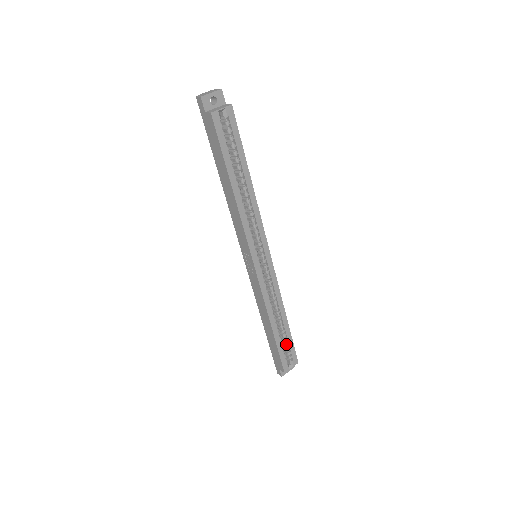
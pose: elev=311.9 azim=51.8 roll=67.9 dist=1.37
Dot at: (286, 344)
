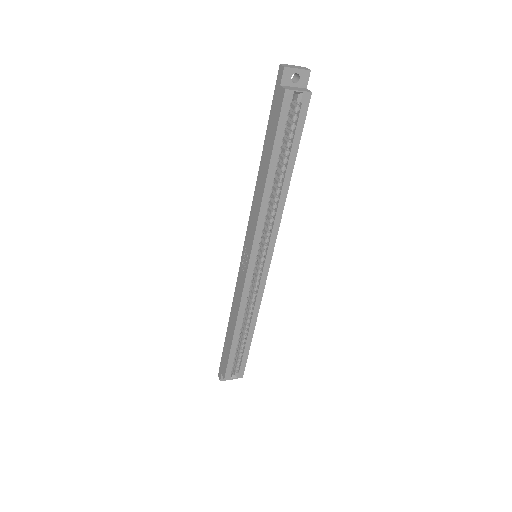
Dot at: (240, 354)
